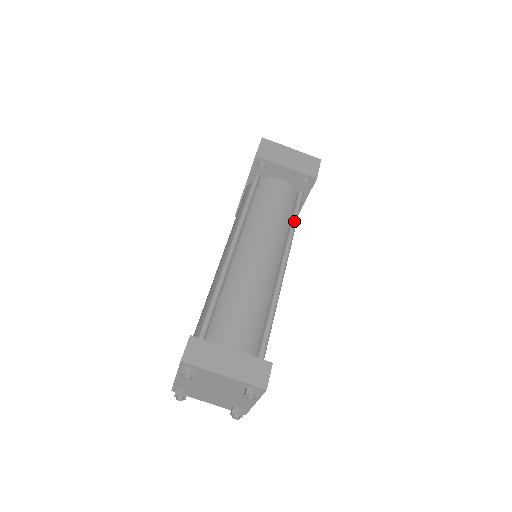
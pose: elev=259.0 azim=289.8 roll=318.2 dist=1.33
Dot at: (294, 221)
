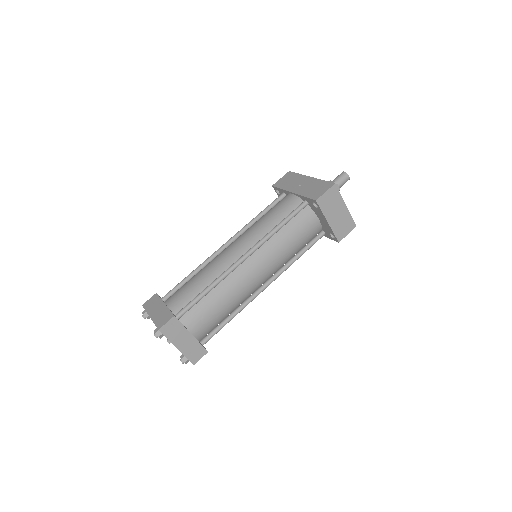
Dot at: (298, 257)
